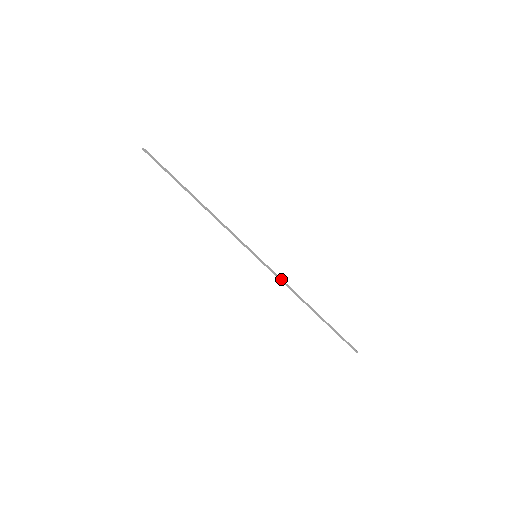
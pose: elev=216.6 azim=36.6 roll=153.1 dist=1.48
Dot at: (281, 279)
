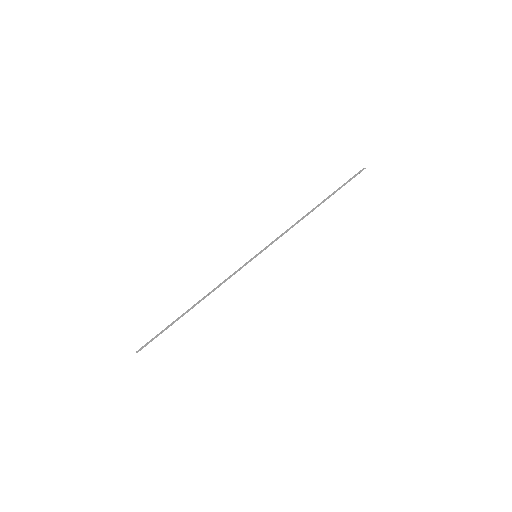
Dot at: occluded
